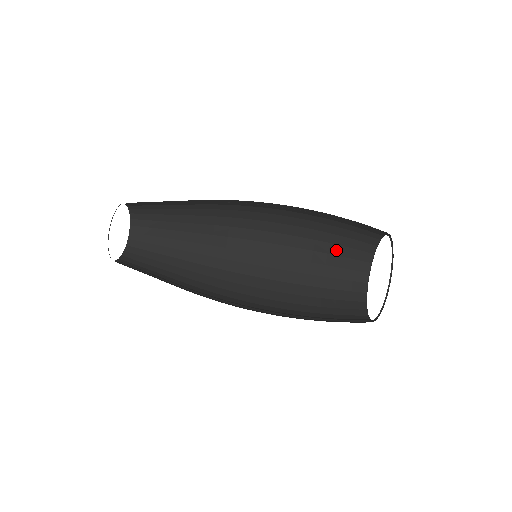
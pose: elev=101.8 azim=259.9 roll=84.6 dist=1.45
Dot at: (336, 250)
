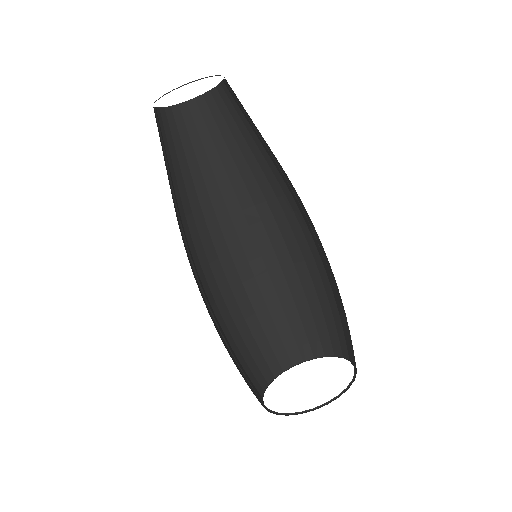
Dot at: (307, 319)
